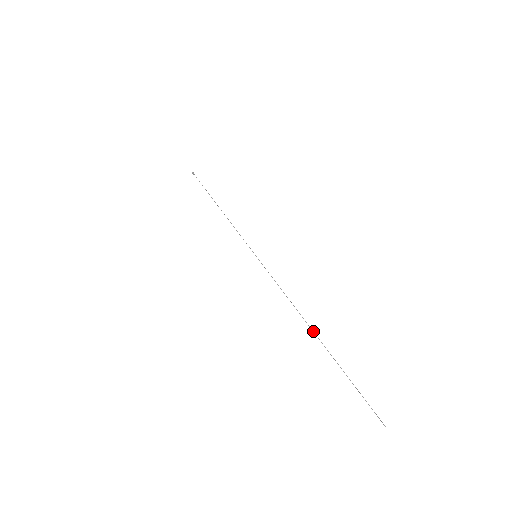
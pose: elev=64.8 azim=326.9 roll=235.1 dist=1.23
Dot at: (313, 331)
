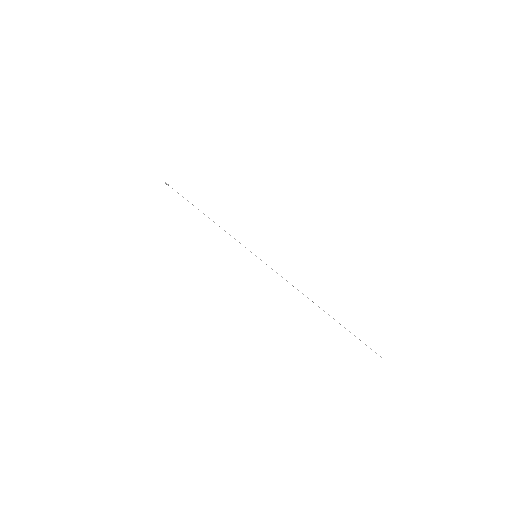
Dot at: (319, 307)
